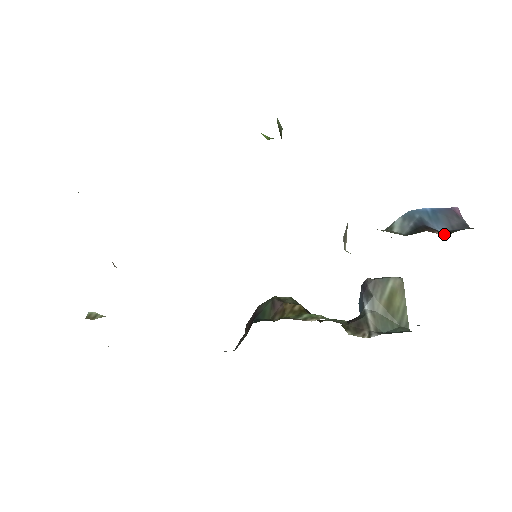
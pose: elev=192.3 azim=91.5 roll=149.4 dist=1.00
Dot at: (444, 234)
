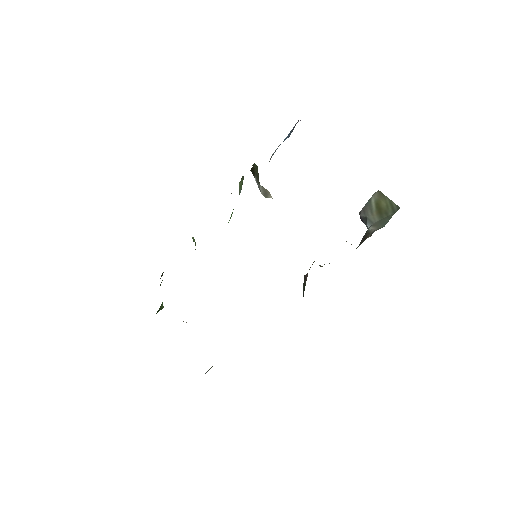
Dot at: occluded
